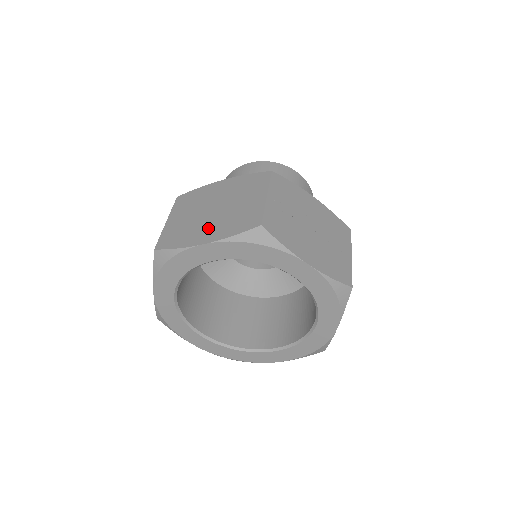
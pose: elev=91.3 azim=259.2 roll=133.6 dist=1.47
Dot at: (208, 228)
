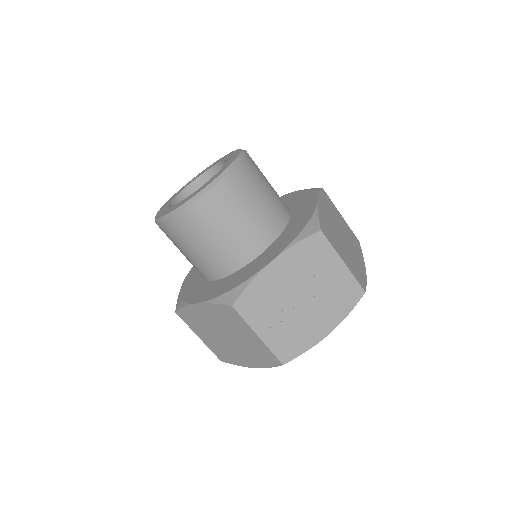
Dot at: (242, 355)
